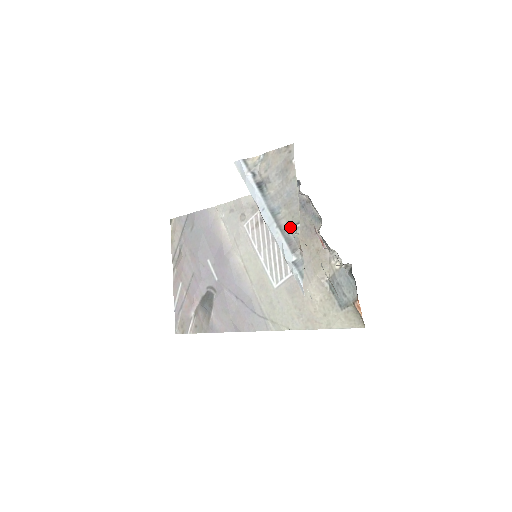
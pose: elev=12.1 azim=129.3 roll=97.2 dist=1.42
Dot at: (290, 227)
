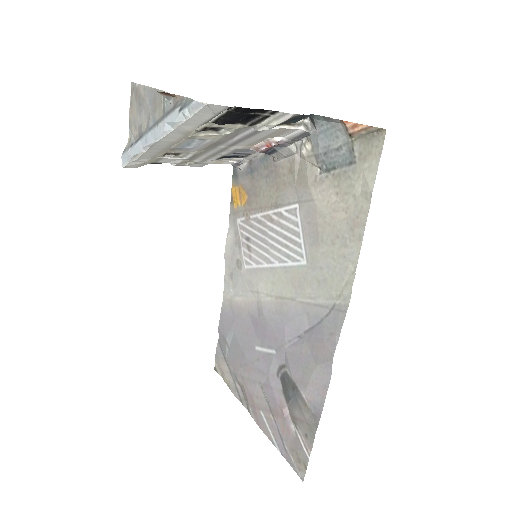
Dot at: (164, 108)
